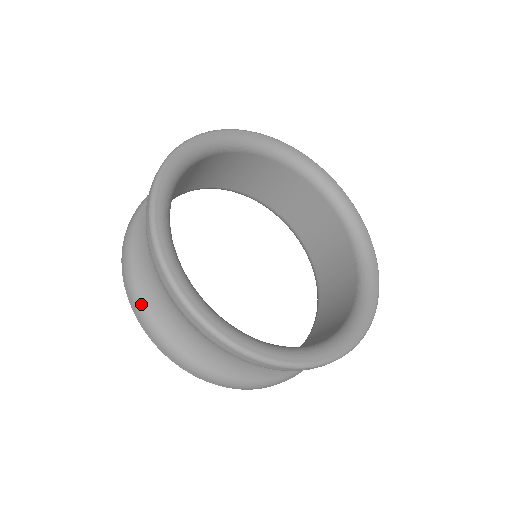
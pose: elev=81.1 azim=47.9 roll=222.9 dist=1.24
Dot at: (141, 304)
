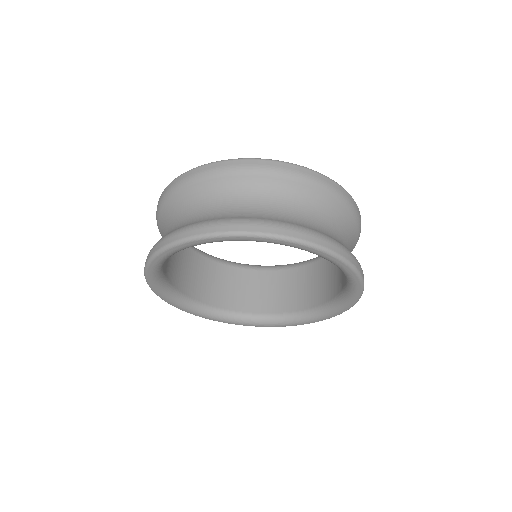
Dot at: occluded
